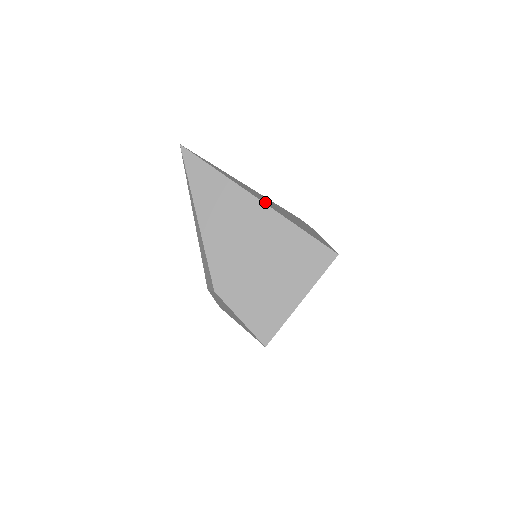
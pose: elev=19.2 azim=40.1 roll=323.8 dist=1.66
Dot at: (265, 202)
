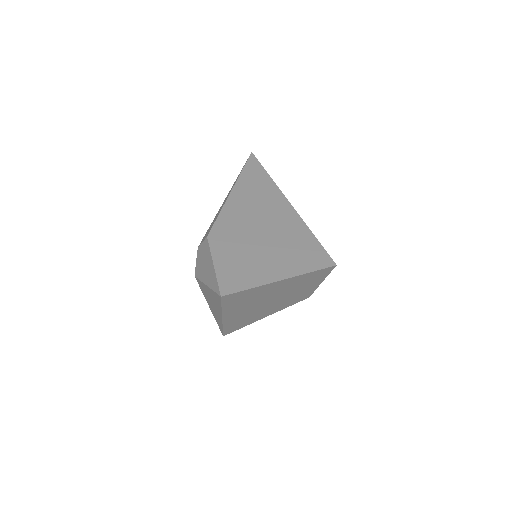
Dot at: occluded
